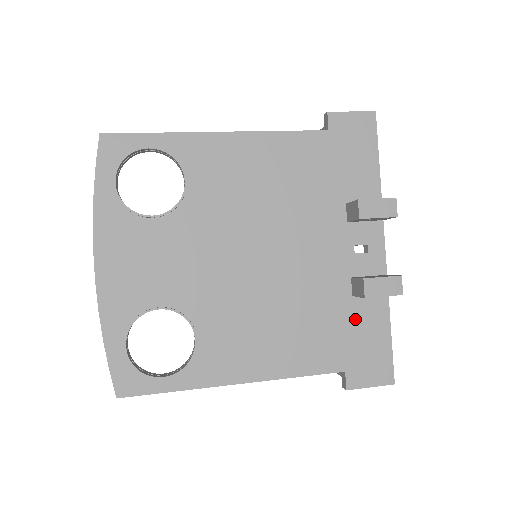
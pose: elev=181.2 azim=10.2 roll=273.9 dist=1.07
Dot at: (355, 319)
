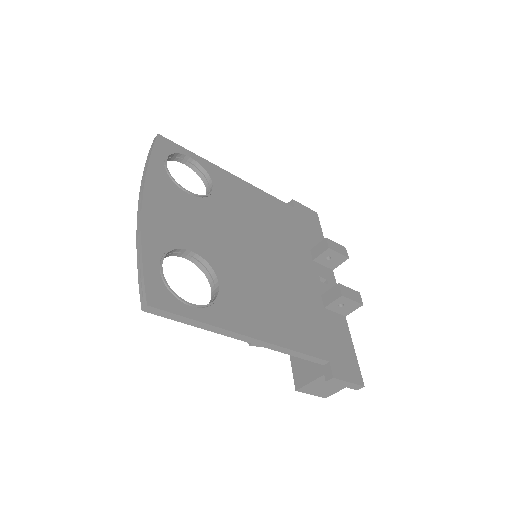
Dot at: (329, 325)
